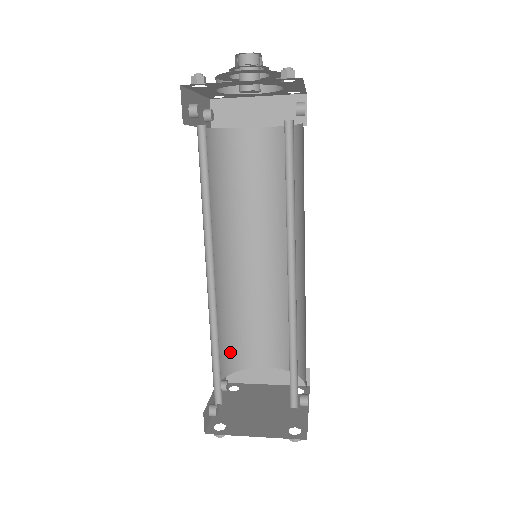
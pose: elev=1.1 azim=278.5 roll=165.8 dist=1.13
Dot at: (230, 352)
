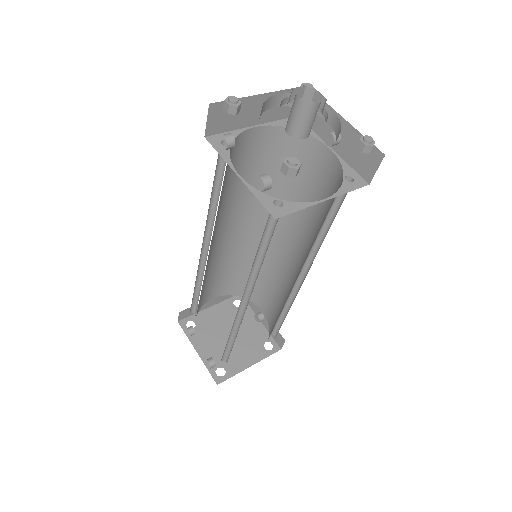
Dot at: occluded
